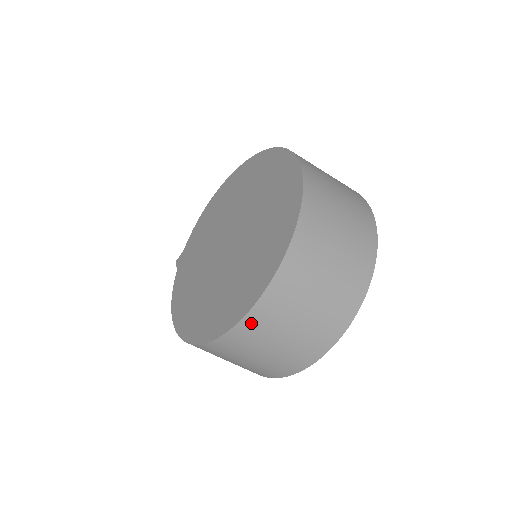
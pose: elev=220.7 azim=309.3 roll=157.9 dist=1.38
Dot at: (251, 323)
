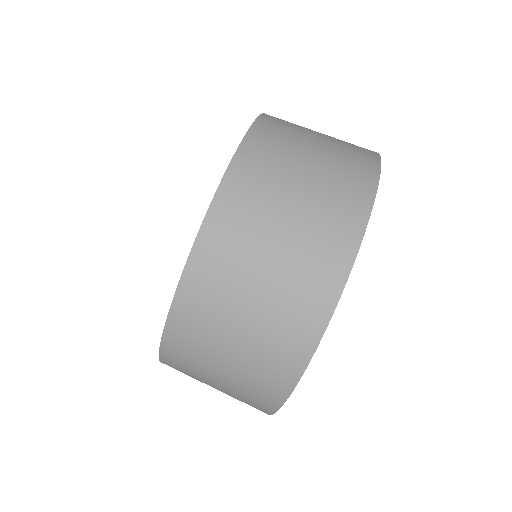
Dot at: (188, 302)
